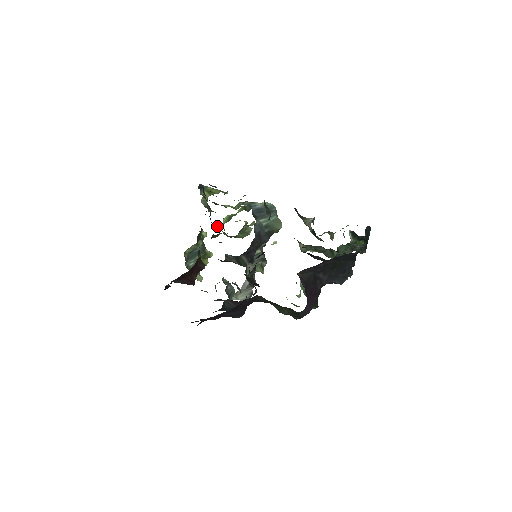
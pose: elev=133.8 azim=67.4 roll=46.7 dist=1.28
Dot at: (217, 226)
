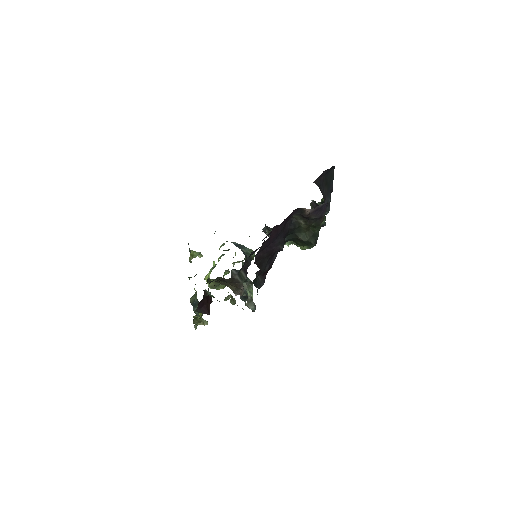
Dot at: occluded
